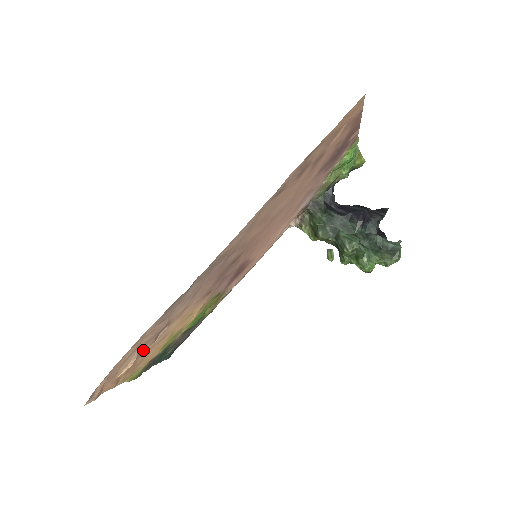
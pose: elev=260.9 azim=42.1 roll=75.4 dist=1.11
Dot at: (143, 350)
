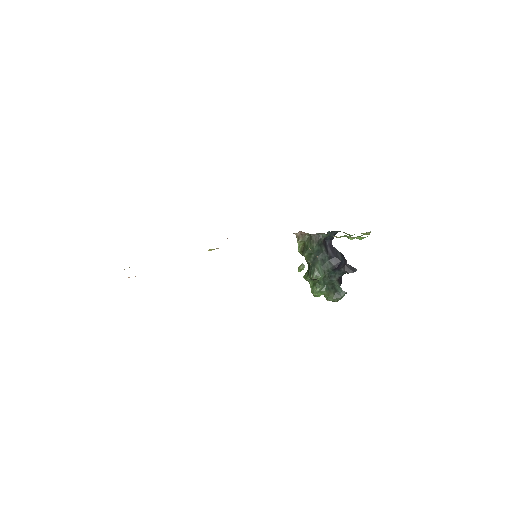
Dot at: occluded
